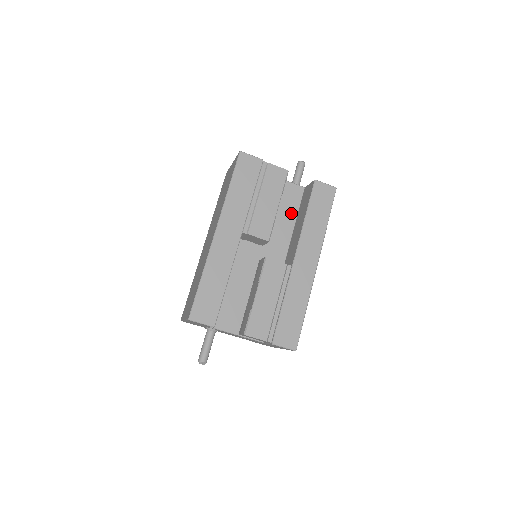
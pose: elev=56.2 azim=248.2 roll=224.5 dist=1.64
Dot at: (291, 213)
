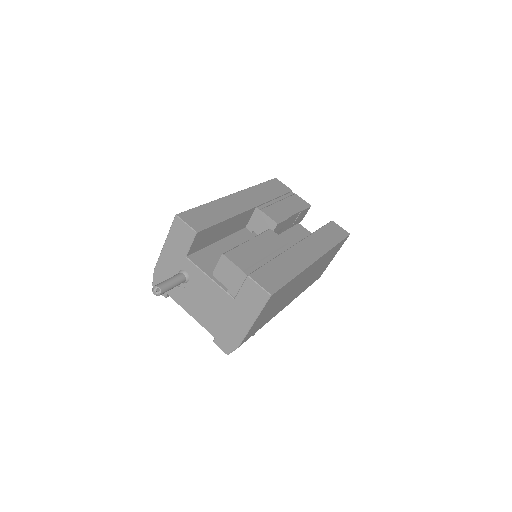
Dot at: occluded
